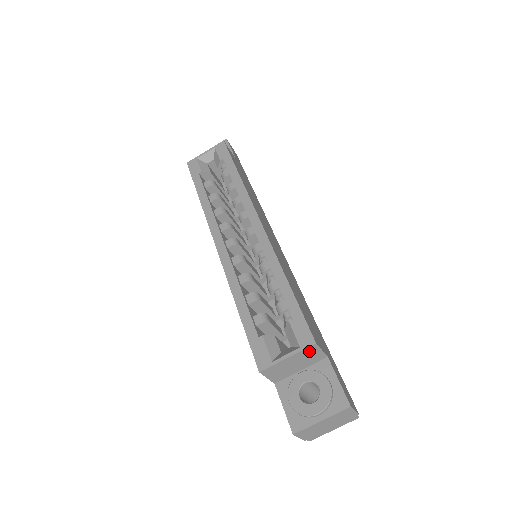
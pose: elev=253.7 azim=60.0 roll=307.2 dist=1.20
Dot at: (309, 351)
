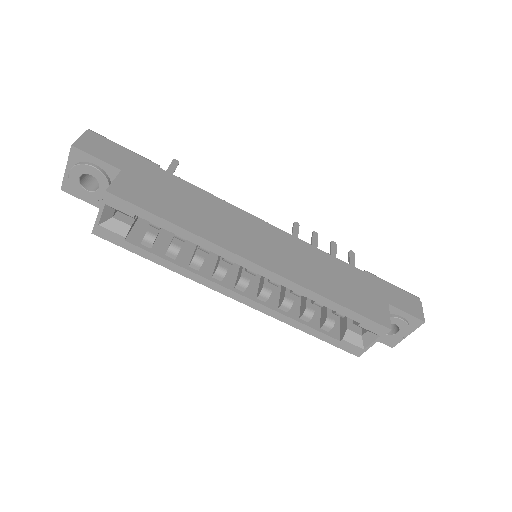
Dot at: occluded
